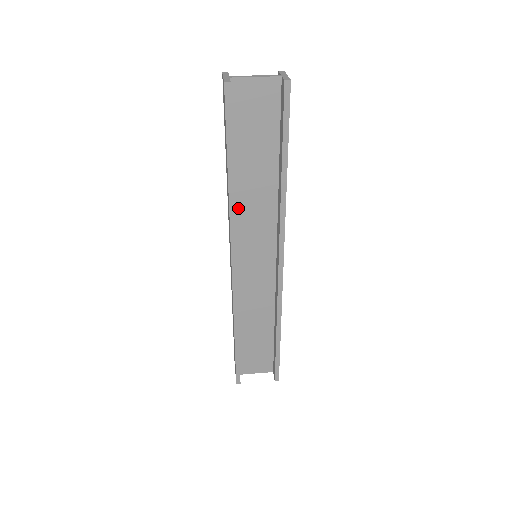
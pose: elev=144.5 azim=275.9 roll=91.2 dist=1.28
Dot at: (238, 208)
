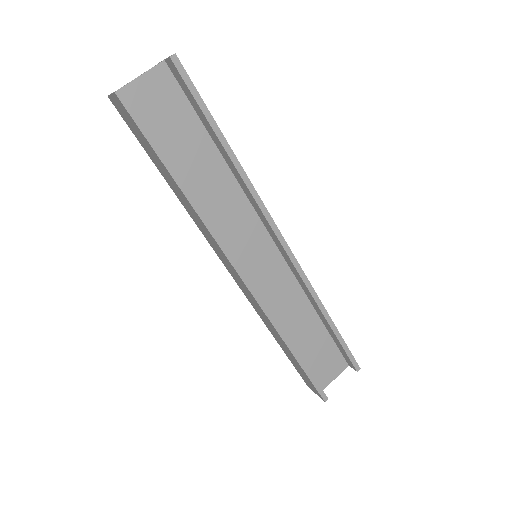
Dot at: (208, 217)
